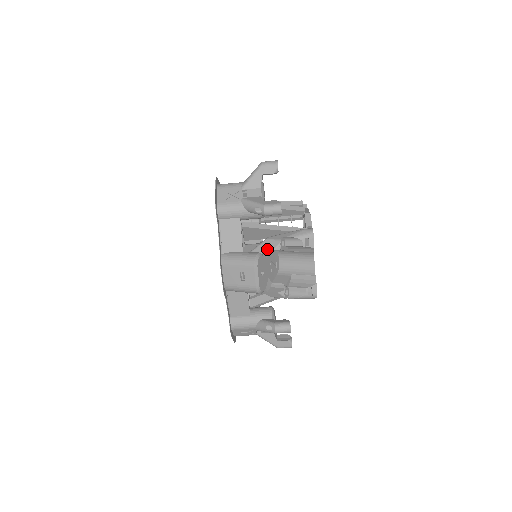
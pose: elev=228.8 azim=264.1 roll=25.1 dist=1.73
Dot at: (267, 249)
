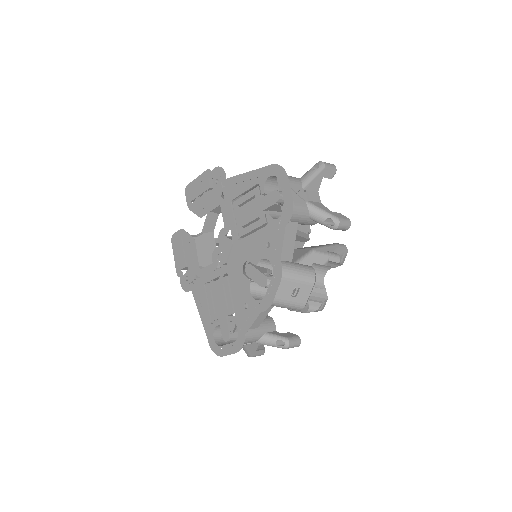
Dot at: (317, 263)
